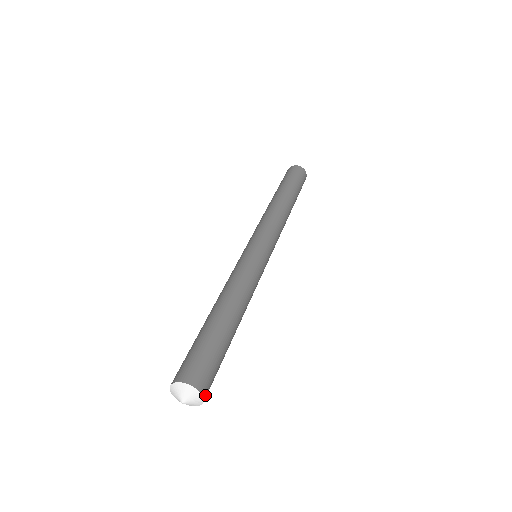
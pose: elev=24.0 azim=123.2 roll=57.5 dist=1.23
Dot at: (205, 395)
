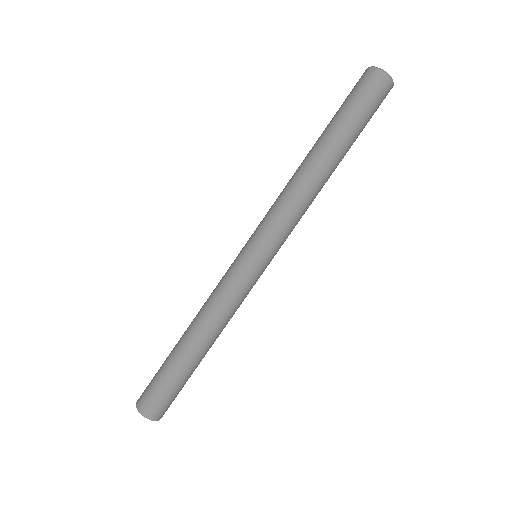
Dot at: (161, 417)
